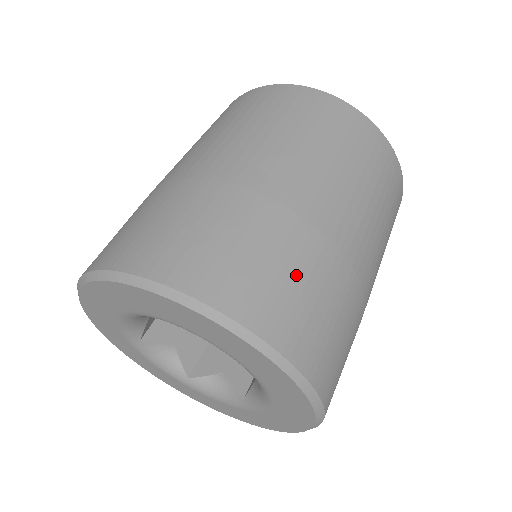
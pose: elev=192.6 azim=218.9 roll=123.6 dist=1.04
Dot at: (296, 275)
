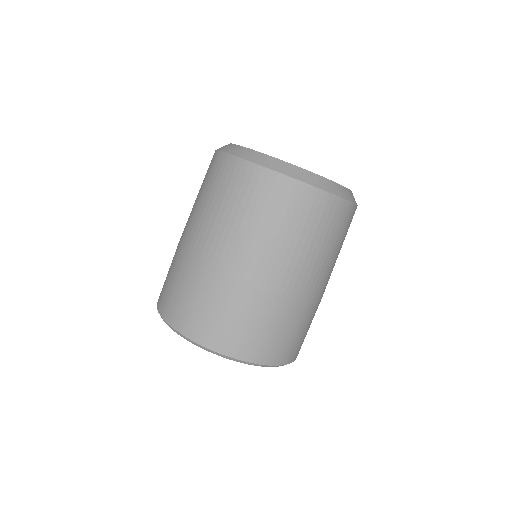
Dot at: (269, 327)
